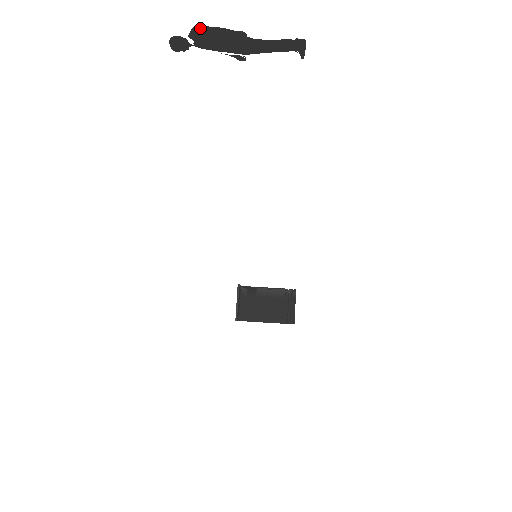
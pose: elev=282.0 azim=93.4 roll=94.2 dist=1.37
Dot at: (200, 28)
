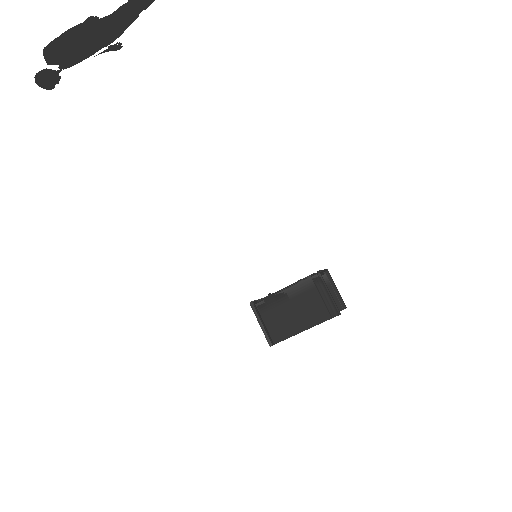
Dot at: (49, 47)
